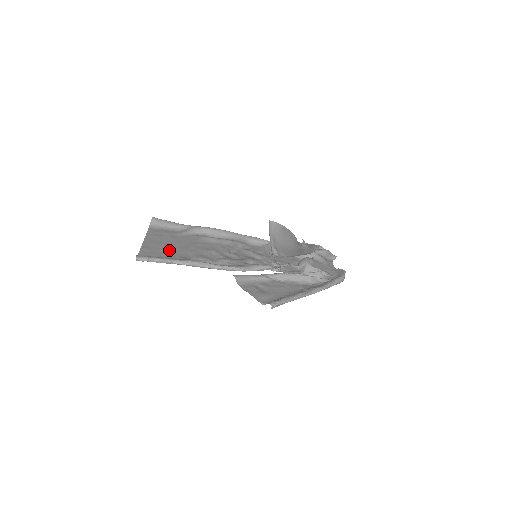
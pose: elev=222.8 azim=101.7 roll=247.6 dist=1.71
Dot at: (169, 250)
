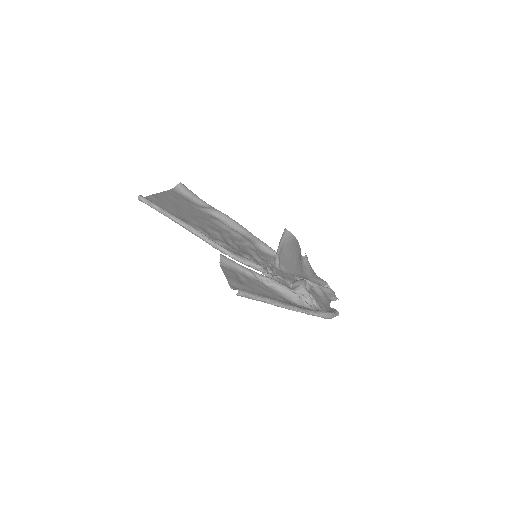
Dot at: (176, 210)
